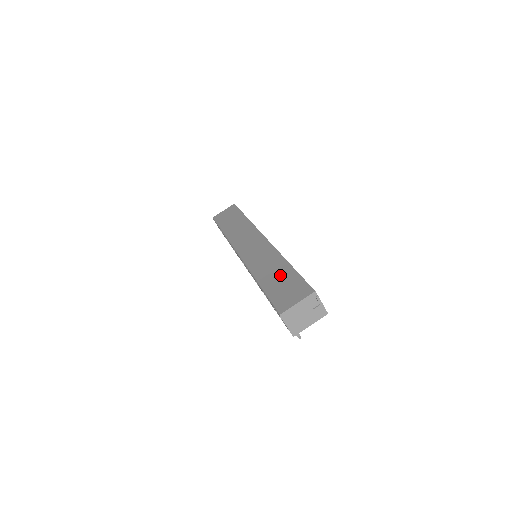
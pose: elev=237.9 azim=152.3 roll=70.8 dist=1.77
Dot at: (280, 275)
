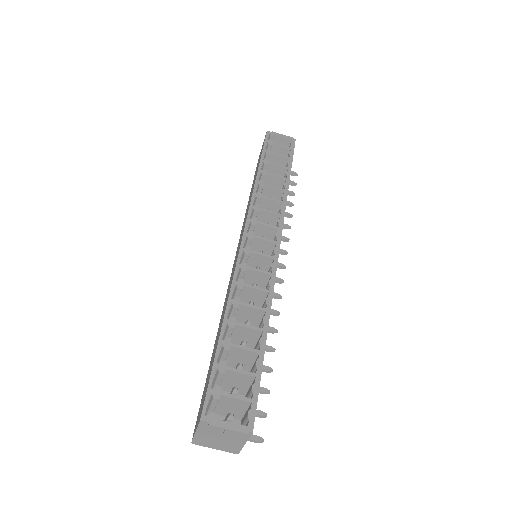
Dot at: (215, 346)
